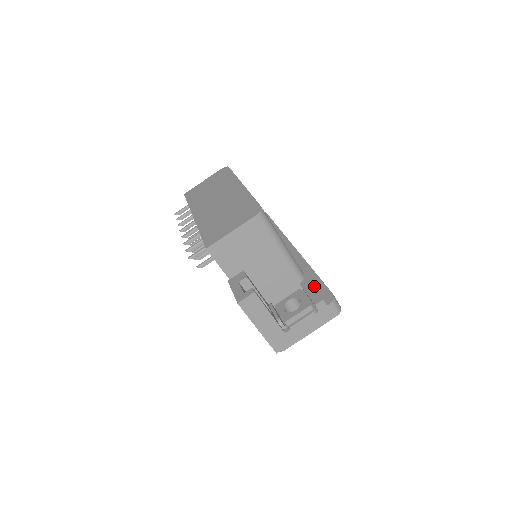
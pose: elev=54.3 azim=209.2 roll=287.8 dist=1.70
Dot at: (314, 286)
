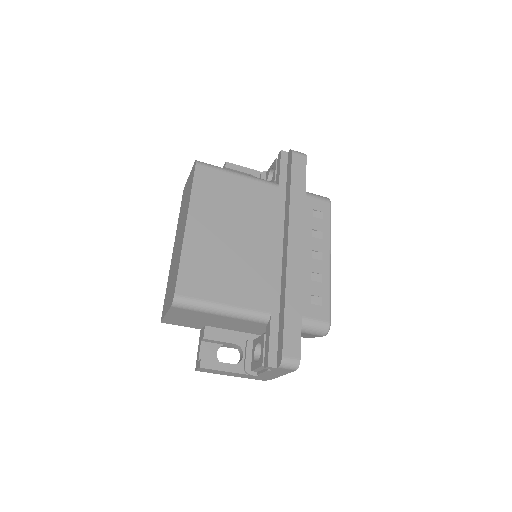
Dot at: (279, 329)
